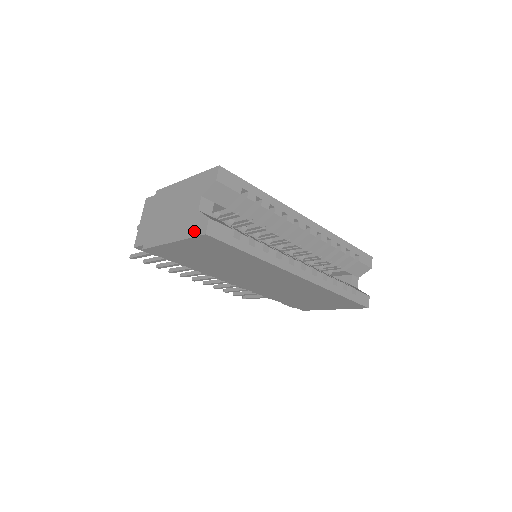
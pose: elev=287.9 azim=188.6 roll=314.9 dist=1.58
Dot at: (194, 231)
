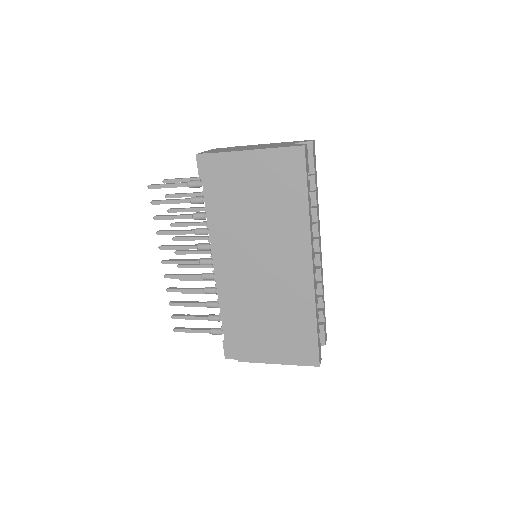
Dot at: (289, 146)
